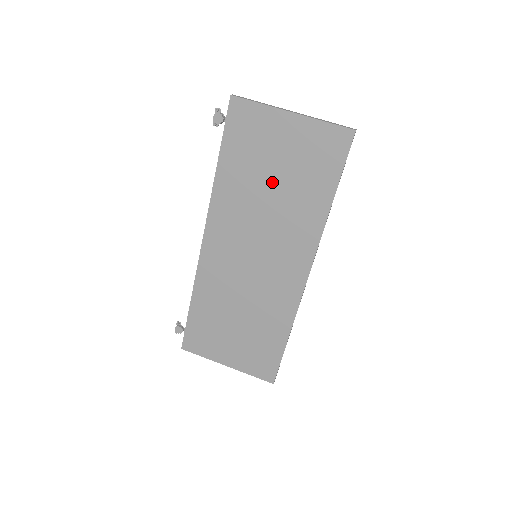
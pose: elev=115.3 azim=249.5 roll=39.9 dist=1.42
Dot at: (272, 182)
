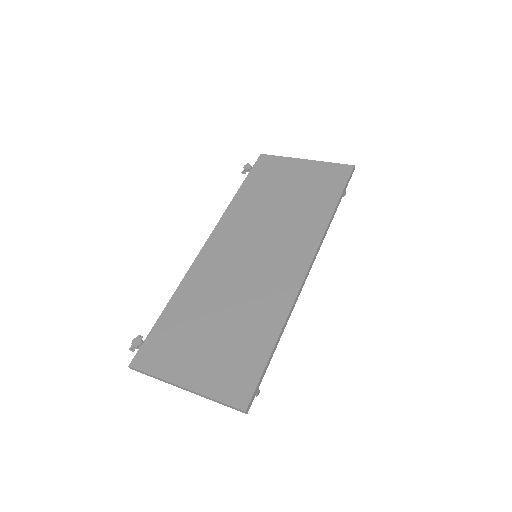
Dot at: (283, 198)
